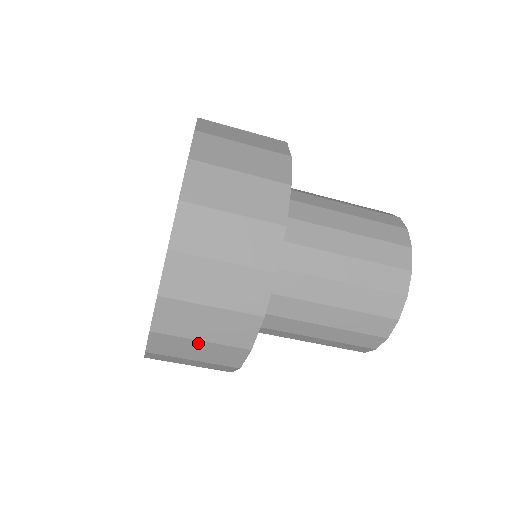
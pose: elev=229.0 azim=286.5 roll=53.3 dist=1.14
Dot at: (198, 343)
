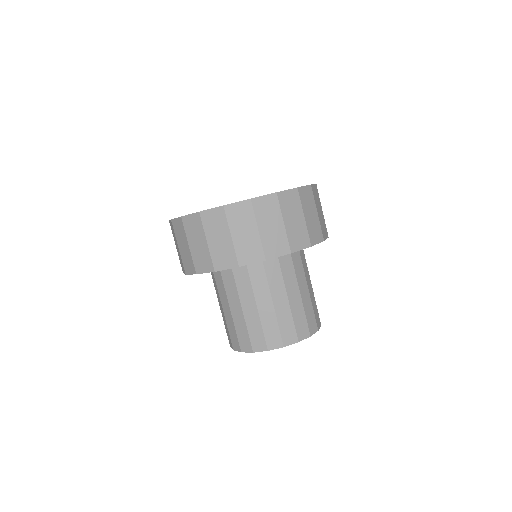
Dot at: (228, 236)
